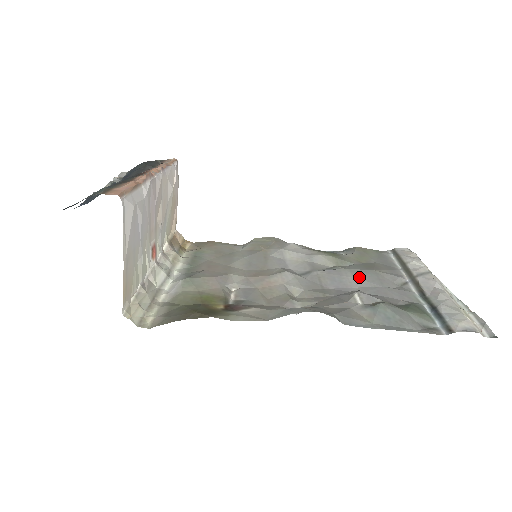
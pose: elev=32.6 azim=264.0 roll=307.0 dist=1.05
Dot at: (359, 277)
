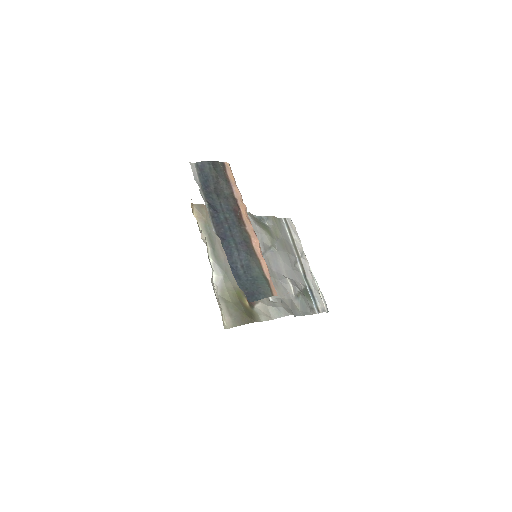
Dot at: (284, 261)
